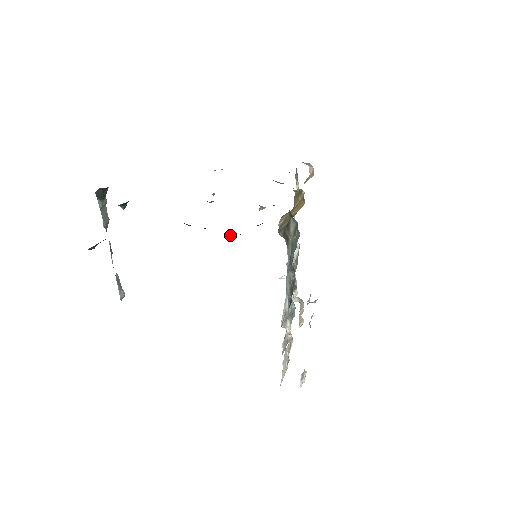
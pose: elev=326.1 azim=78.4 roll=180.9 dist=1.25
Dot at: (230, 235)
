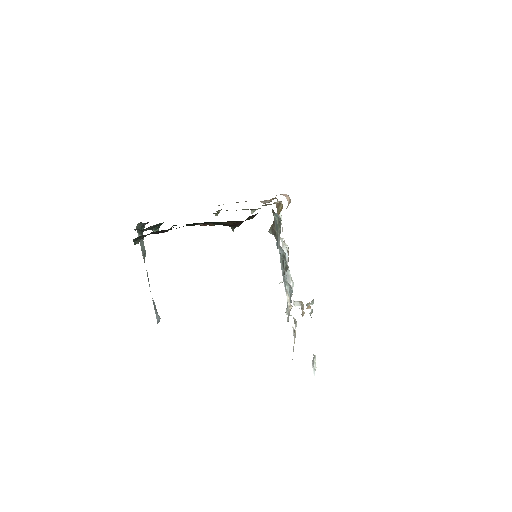
Dot at: (232, 230)
